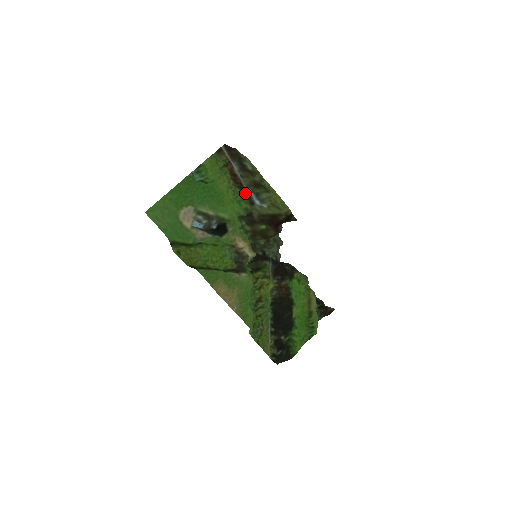
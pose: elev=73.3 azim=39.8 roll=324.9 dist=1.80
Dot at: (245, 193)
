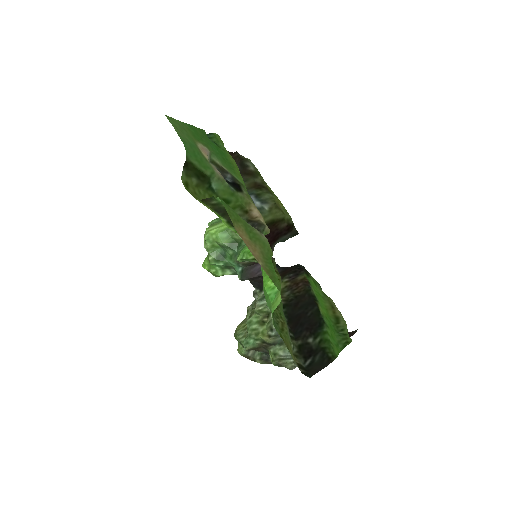
Dot at: occluded
